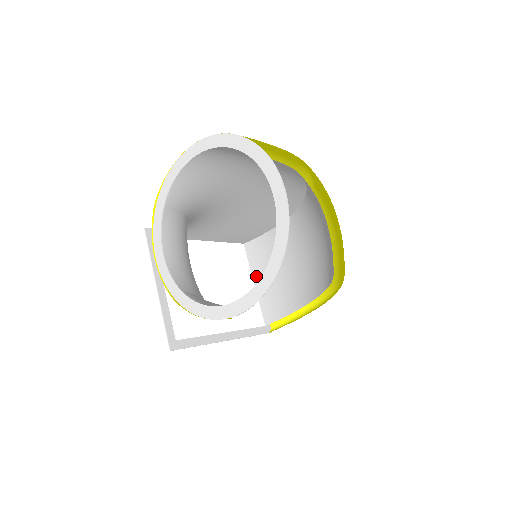
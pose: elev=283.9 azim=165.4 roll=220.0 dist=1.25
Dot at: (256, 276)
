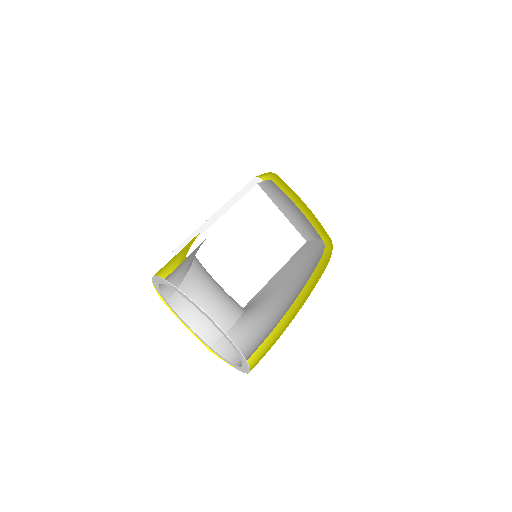
Dot at: (280, 208)
